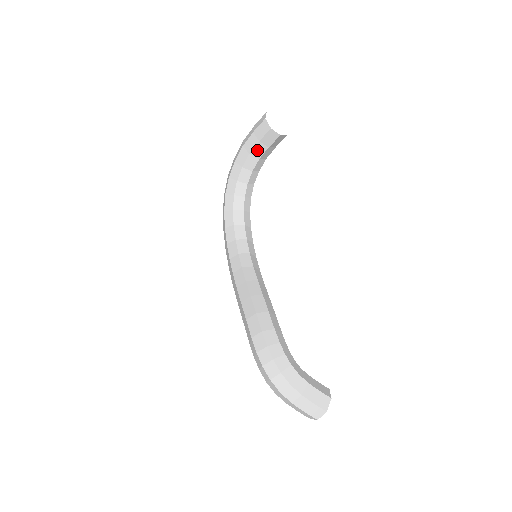
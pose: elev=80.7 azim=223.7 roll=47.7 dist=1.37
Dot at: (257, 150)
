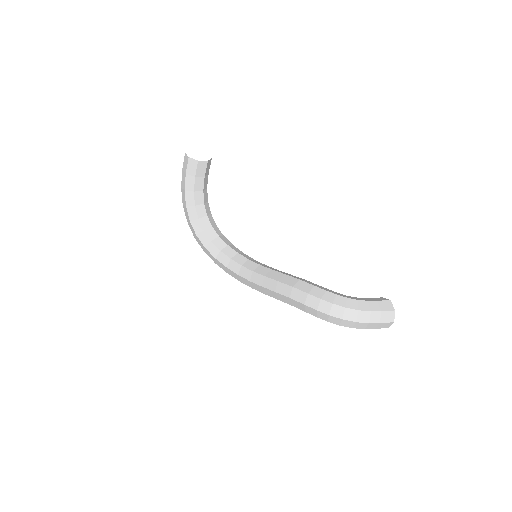
Dot at: (198, 185)
